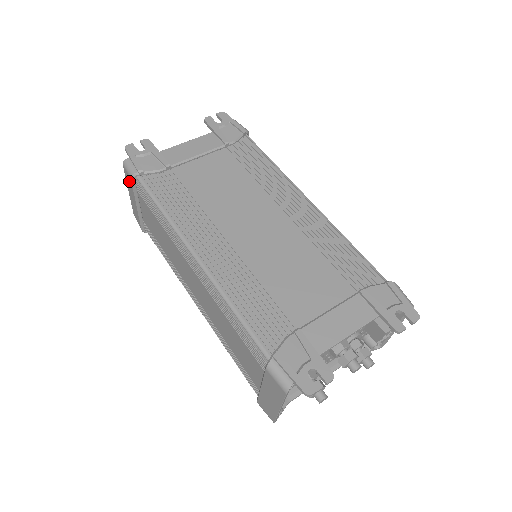
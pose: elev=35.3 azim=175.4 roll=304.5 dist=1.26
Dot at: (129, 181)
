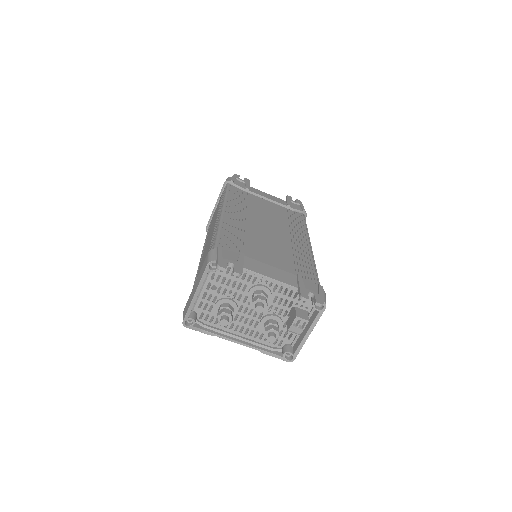
Dot at: occluded
